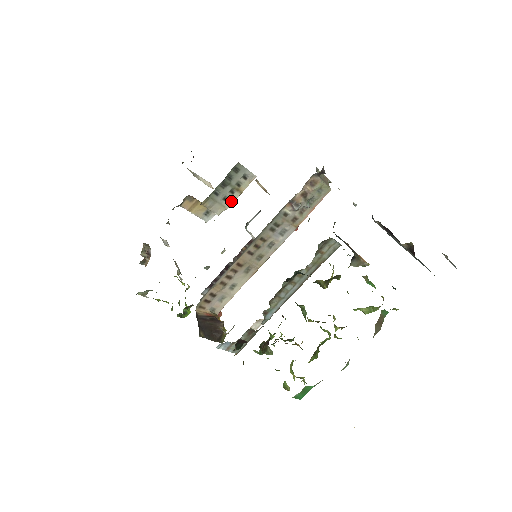
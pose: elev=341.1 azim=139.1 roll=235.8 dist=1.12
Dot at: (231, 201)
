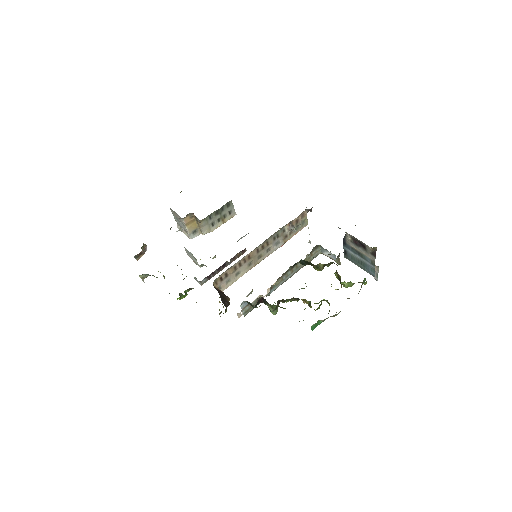
Dot at: (215, 227)
